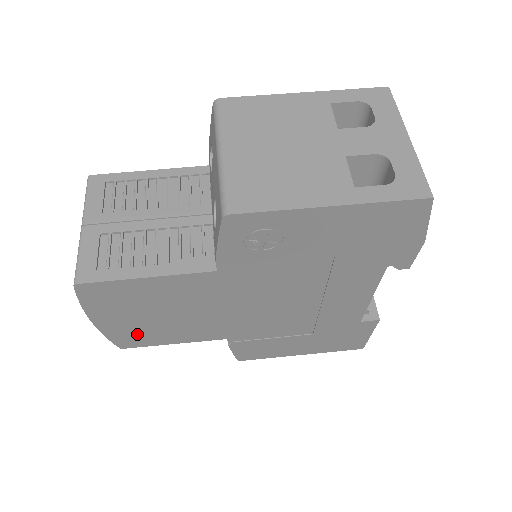
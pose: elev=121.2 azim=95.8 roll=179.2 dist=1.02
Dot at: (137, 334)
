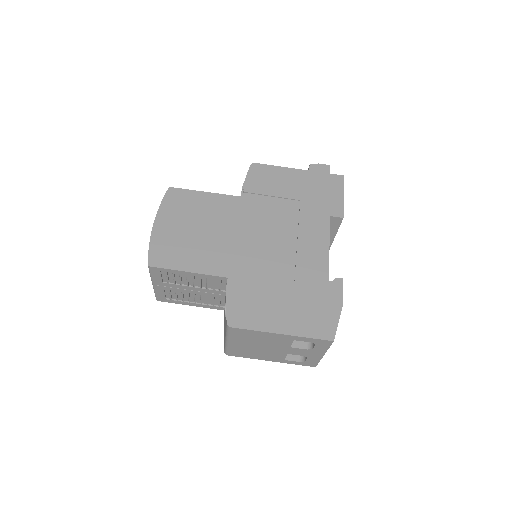
Dot at: occluded
